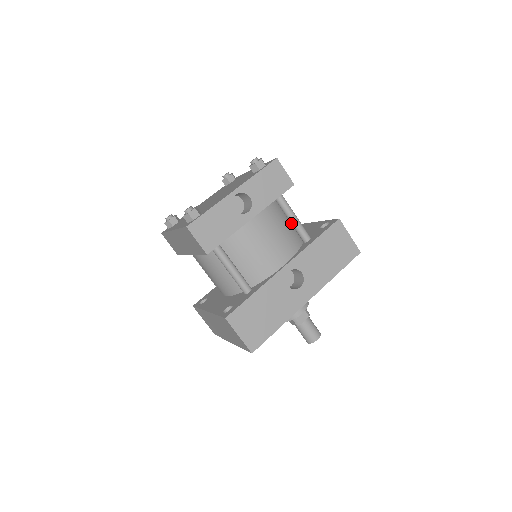
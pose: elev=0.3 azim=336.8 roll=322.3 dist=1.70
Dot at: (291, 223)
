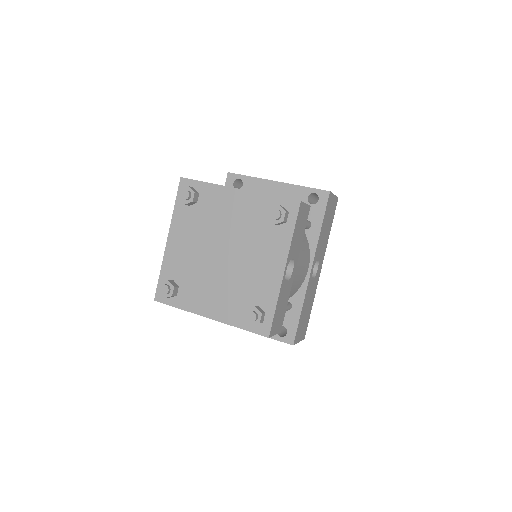
Dot at: occluded
